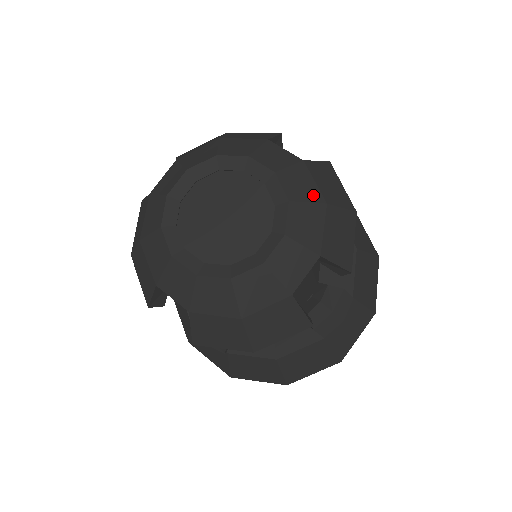
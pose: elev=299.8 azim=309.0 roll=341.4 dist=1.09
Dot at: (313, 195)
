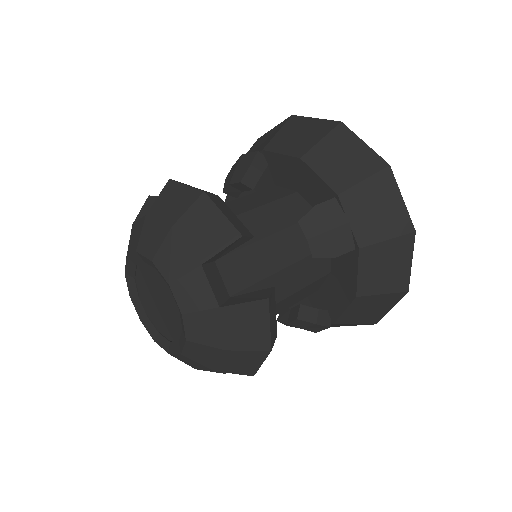
Dot at: (214, 341)
